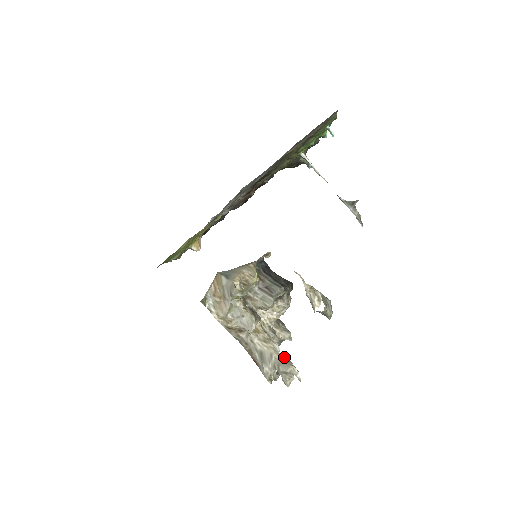
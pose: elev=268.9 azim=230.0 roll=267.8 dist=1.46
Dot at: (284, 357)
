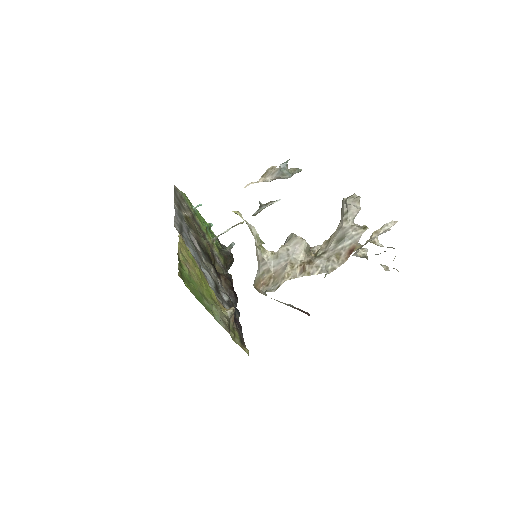
Dot at: (341, 215)
